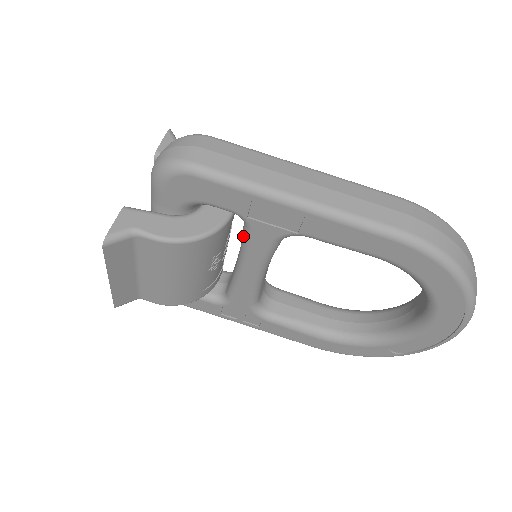
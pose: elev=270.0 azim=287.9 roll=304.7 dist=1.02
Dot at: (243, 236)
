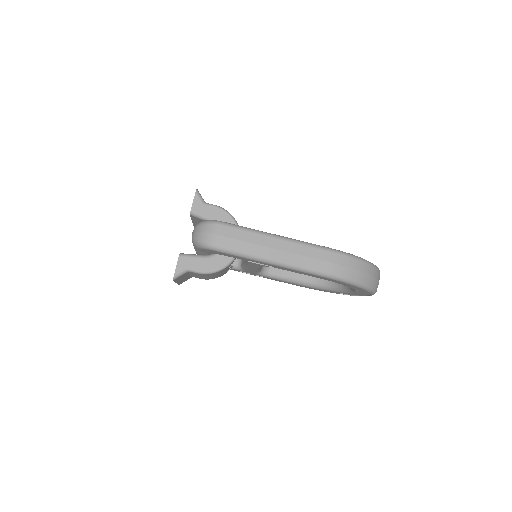
Dot at: (246, 261)
